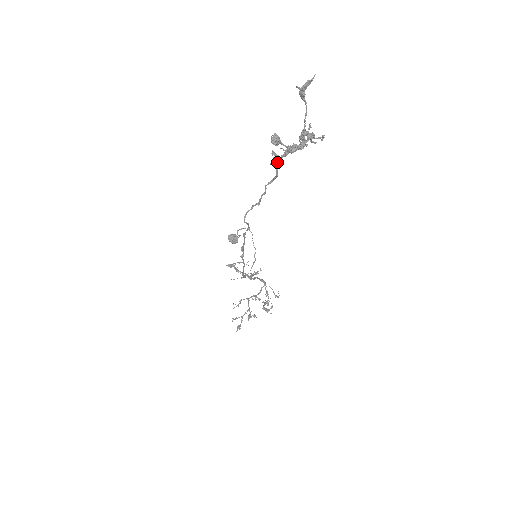
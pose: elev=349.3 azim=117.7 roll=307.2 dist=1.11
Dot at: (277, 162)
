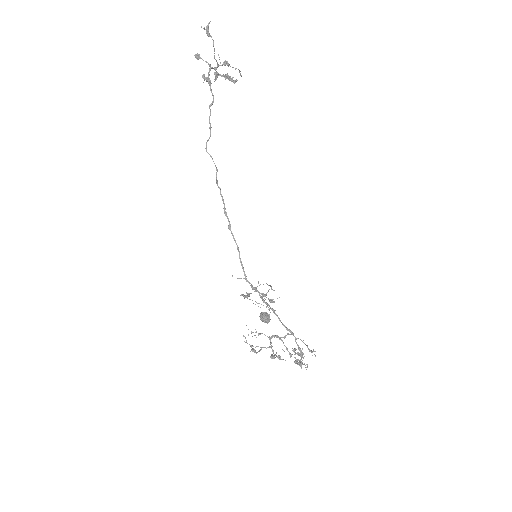
Dot at: (207, 79)
